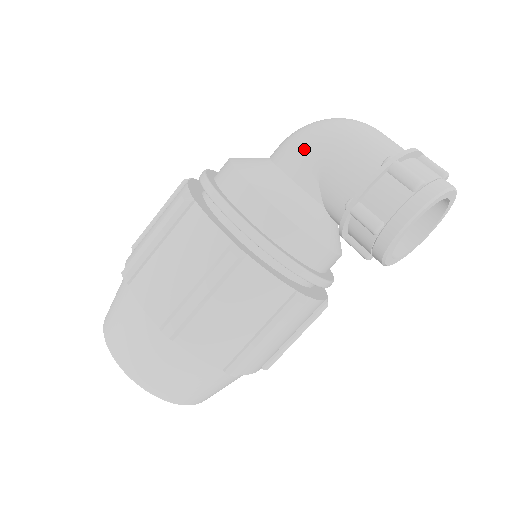
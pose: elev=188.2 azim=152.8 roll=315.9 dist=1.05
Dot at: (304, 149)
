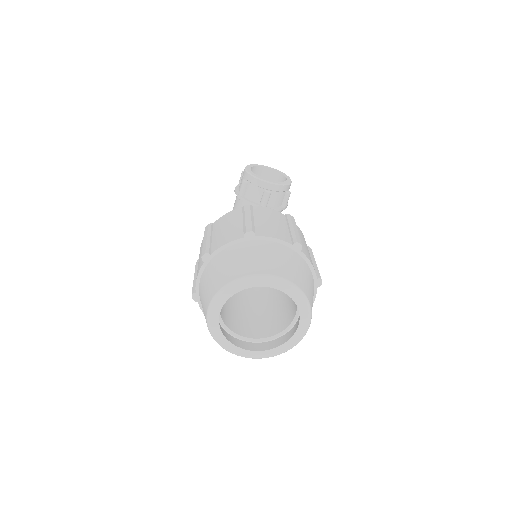
Dot at: occluded
